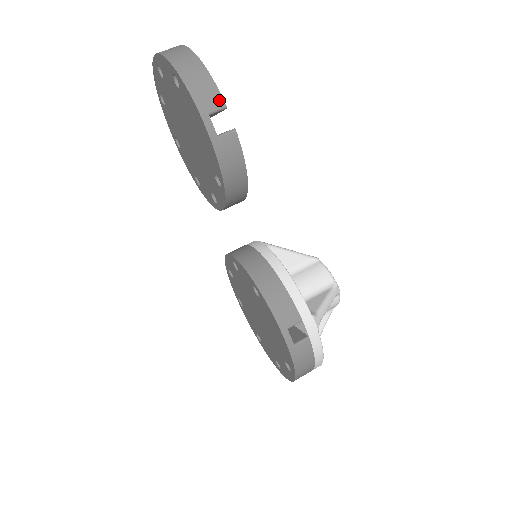
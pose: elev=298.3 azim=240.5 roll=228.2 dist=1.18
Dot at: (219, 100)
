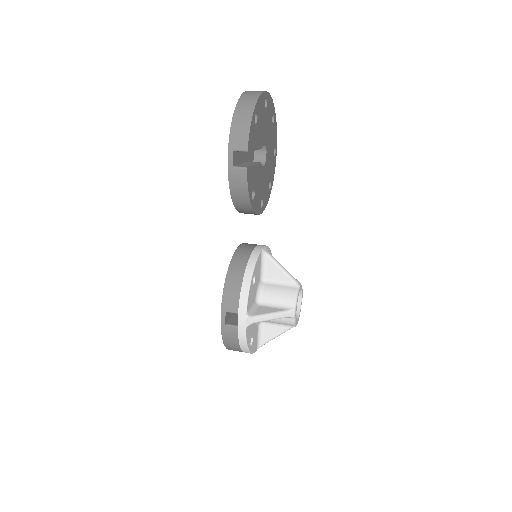
Dot at: (245, 144)
